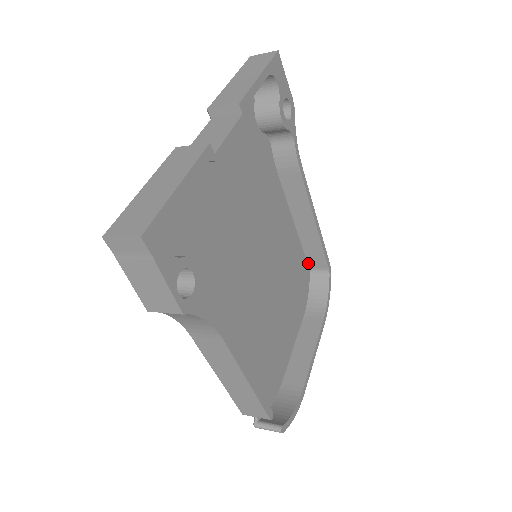
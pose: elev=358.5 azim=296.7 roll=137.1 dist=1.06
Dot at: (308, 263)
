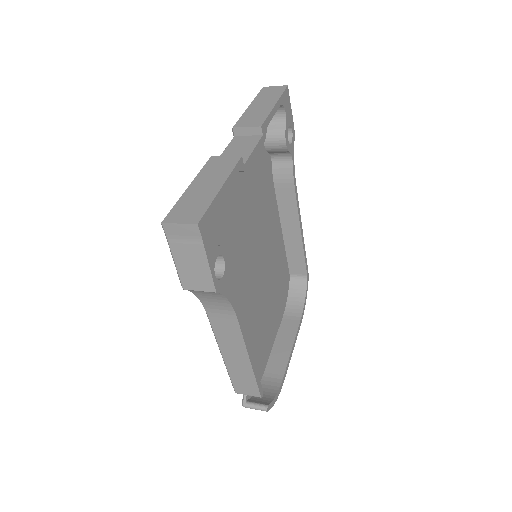
Dot at: (289, 269)
